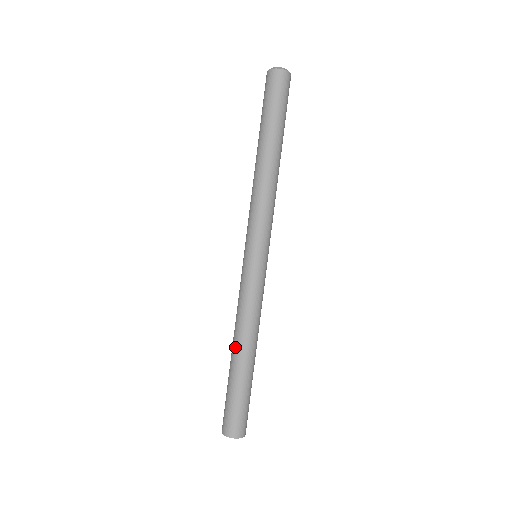
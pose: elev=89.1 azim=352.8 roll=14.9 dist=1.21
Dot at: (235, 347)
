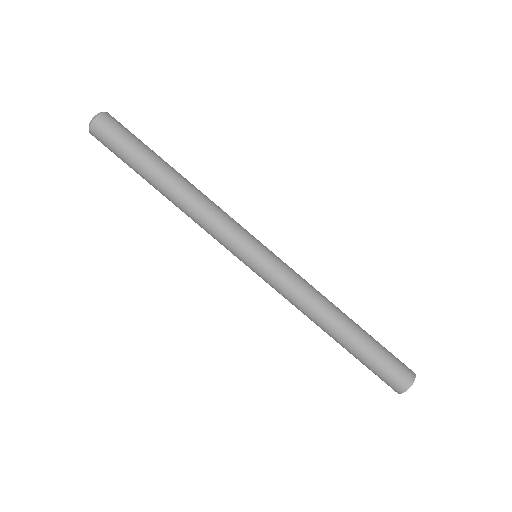
Dot at: (327, 331)
